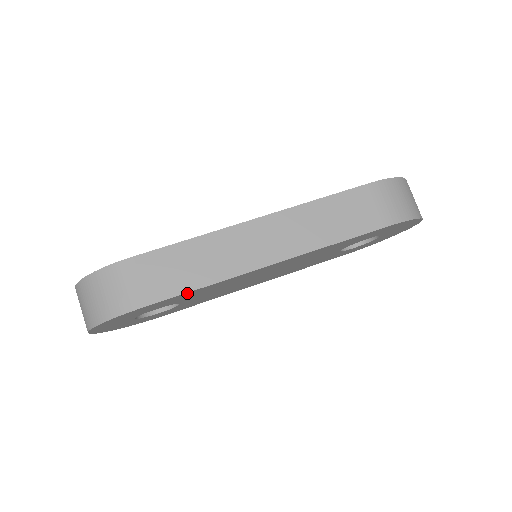
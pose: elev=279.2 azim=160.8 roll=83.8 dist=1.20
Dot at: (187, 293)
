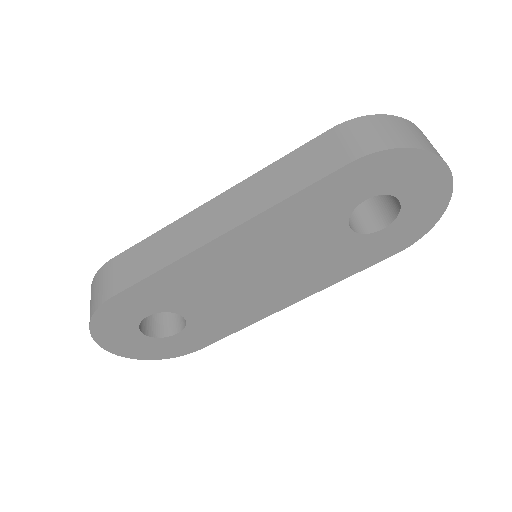
Dot at: (147, 281)
